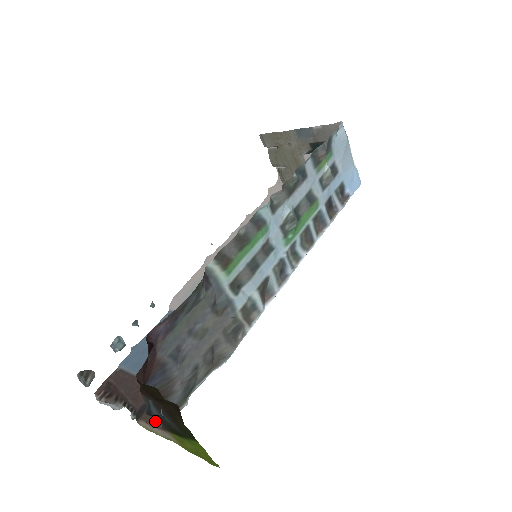
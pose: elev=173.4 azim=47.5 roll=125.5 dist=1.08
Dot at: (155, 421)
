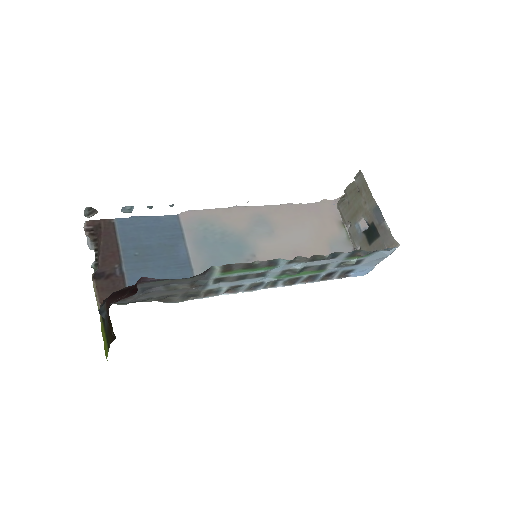
Dot at: (101, 293)
